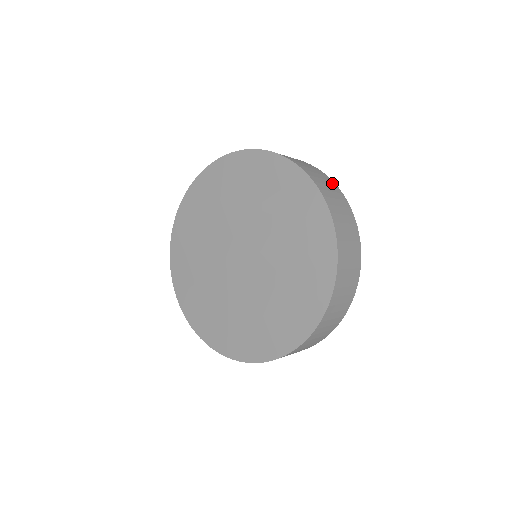
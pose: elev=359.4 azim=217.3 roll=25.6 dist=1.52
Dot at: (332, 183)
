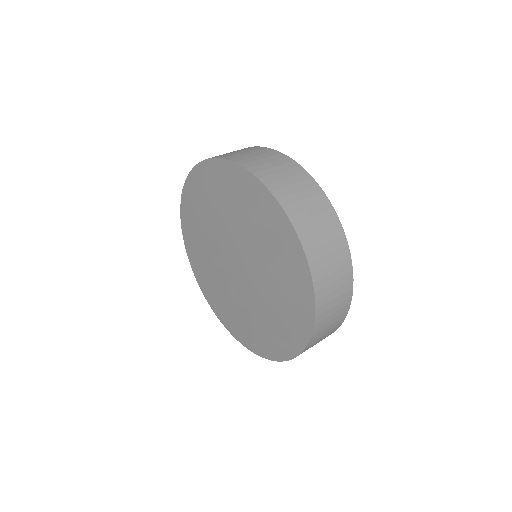
Dot at: (345, 308)
